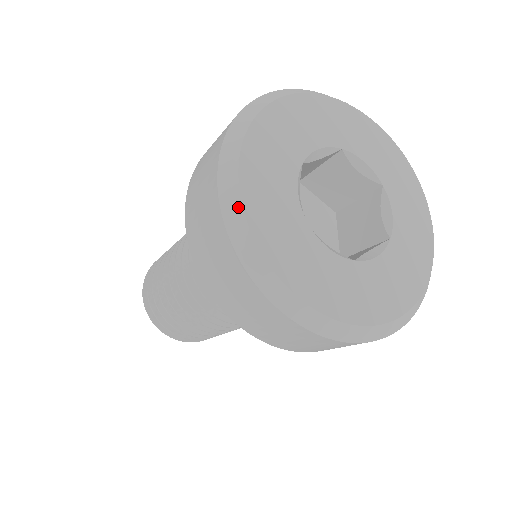
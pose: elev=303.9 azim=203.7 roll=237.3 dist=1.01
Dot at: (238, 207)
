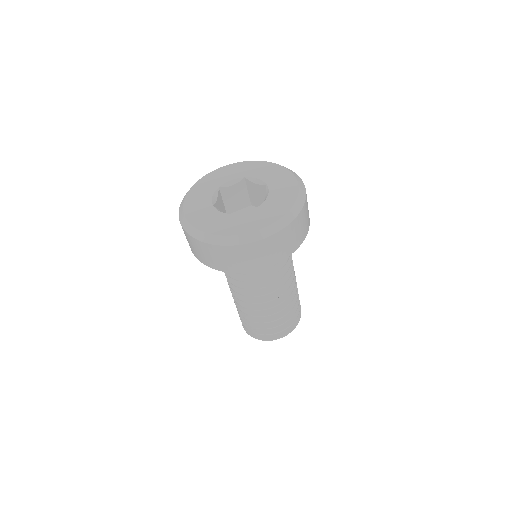
Dot at: (182, 207)
